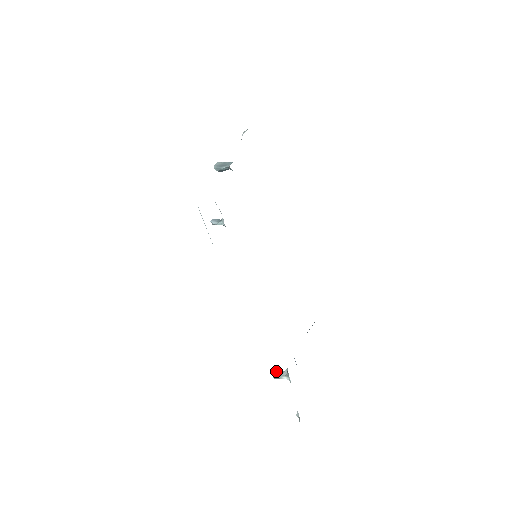
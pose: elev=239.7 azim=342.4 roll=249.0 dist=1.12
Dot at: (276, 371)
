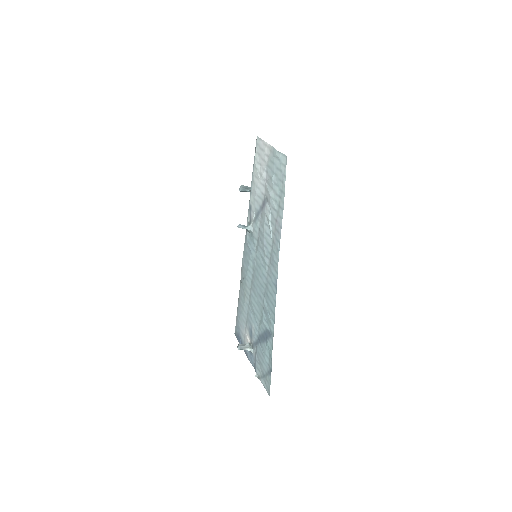
Dot at: (240, 344)
